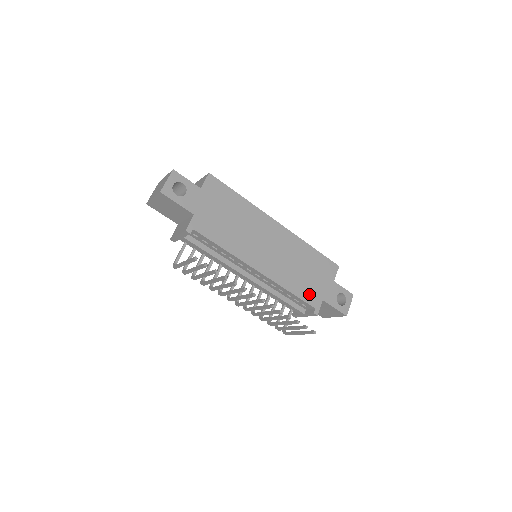
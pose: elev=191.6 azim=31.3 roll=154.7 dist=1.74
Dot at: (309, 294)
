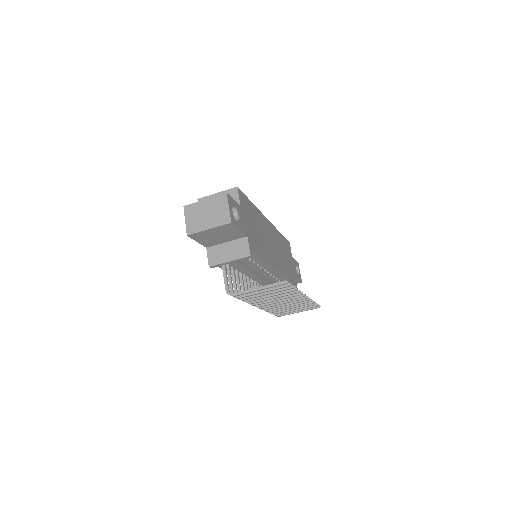
Dot at: (291, 275)
